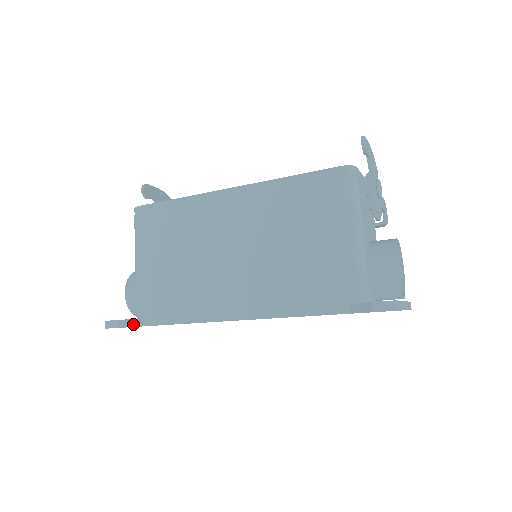
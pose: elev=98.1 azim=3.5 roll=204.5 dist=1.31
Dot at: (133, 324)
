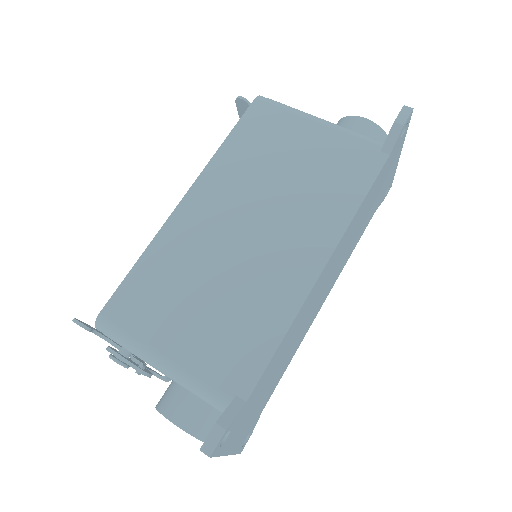
Dot at: (234, 411)
